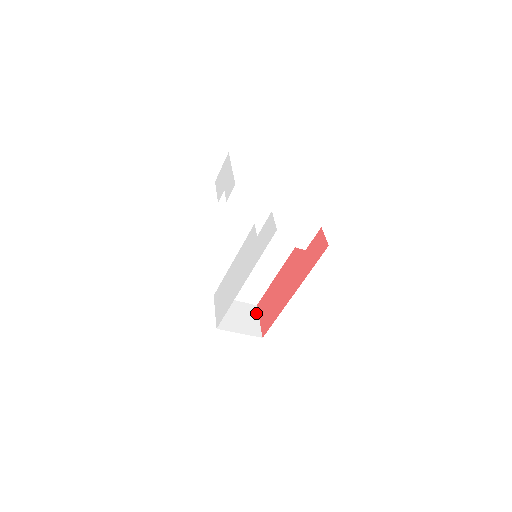
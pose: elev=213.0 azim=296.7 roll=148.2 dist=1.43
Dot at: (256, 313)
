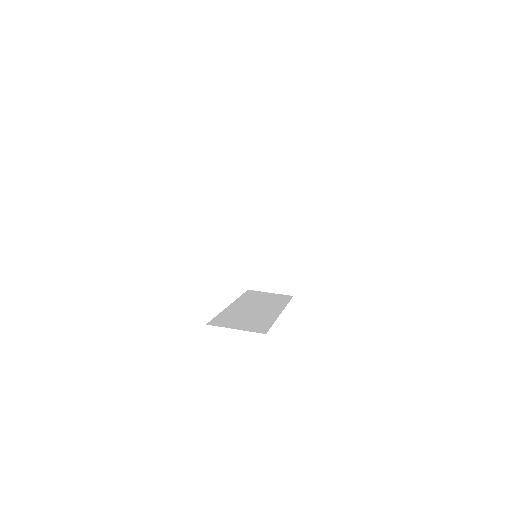
Dot at: (294, 266)
